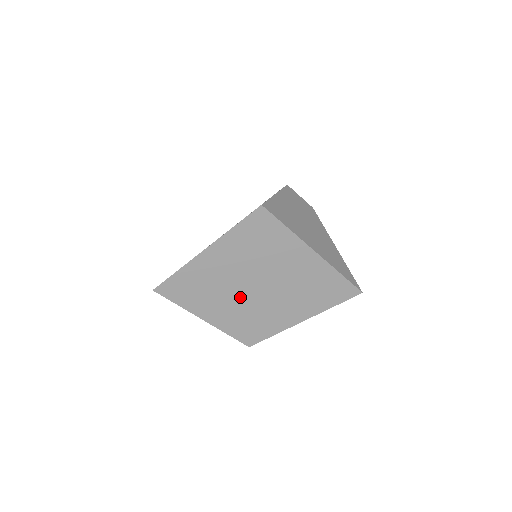
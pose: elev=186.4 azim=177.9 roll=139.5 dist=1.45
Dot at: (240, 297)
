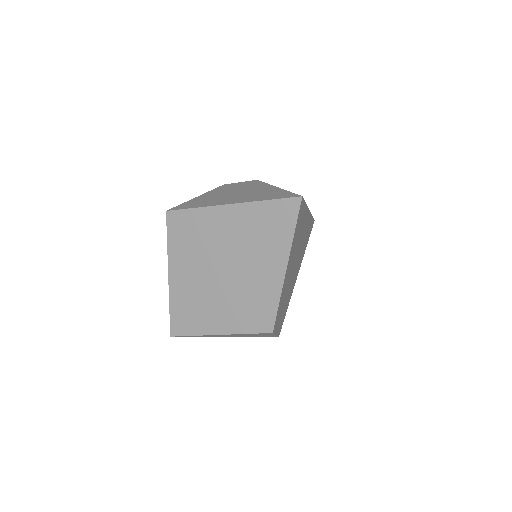
Dot at: (221, 292)
